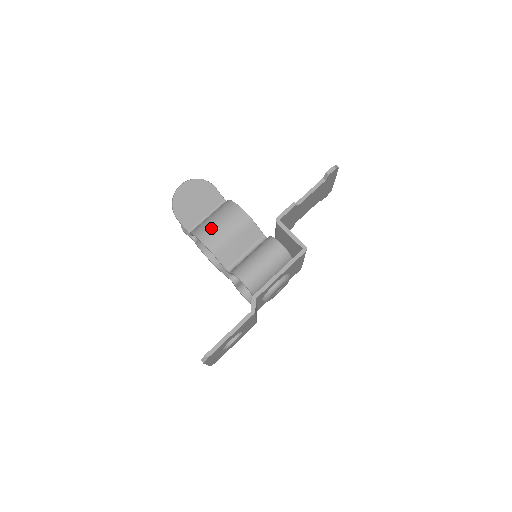
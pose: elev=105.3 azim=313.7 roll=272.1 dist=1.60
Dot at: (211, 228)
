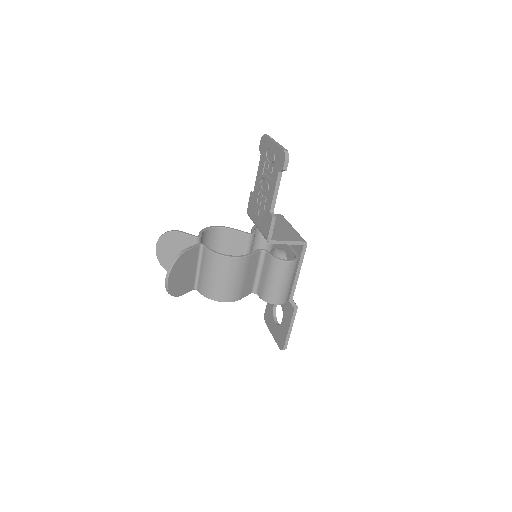
Dot at: (222, 288)
